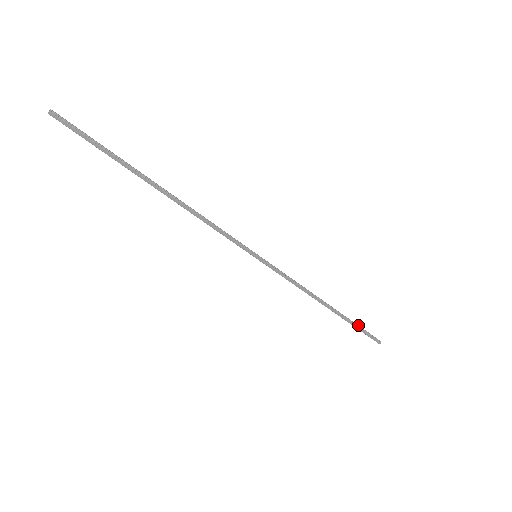
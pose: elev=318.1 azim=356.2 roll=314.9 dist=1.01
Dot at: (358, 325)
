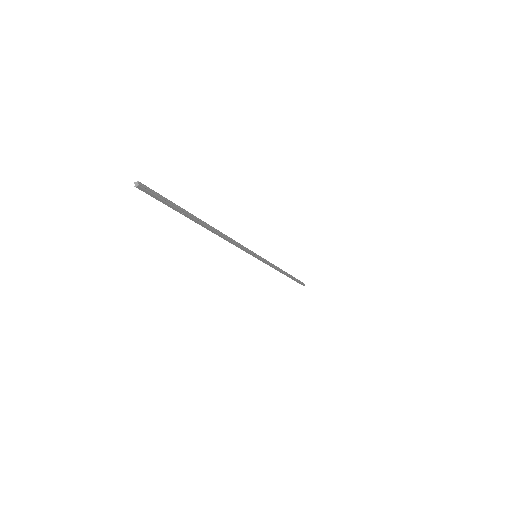
Dot at: (297, 279)
